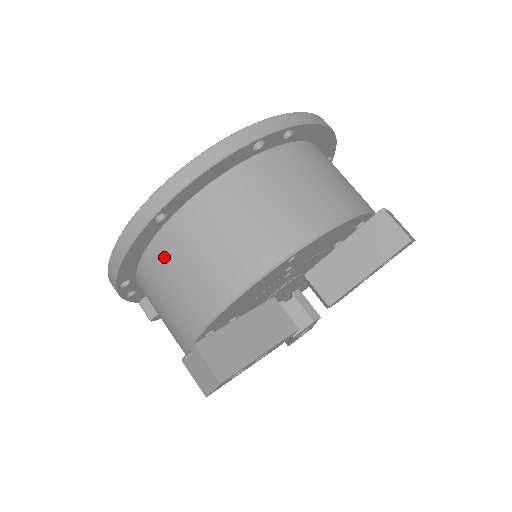
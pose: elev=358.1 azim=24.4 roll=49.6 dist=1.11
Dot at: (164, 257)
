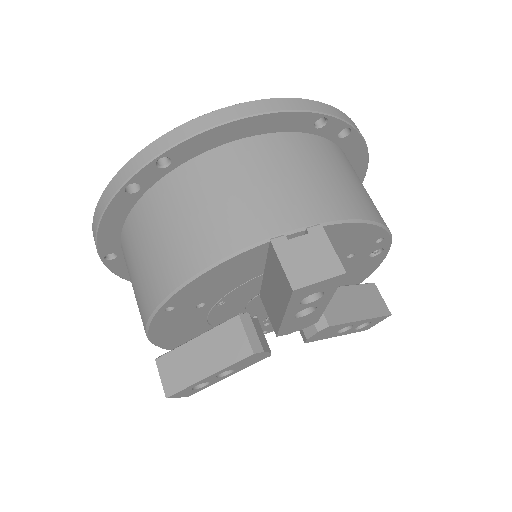
Dot at: occluded
